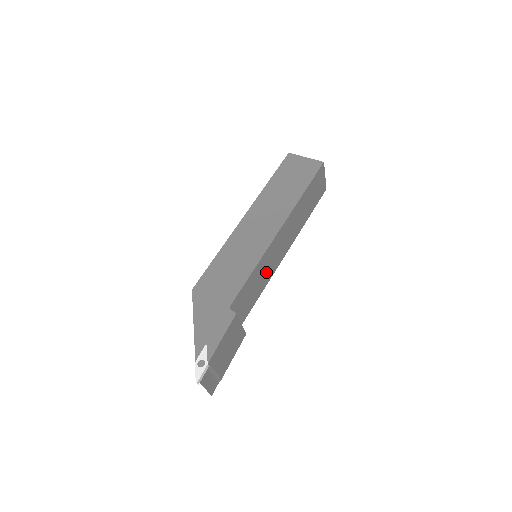
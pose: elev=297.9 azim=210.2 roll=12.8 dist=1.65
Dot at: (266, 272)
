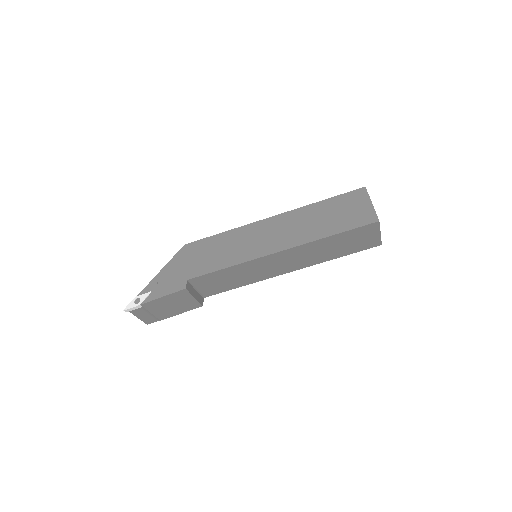
Dot at: (251, 275)
